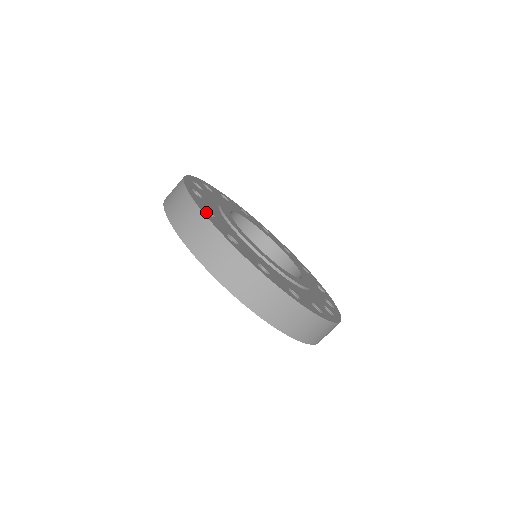
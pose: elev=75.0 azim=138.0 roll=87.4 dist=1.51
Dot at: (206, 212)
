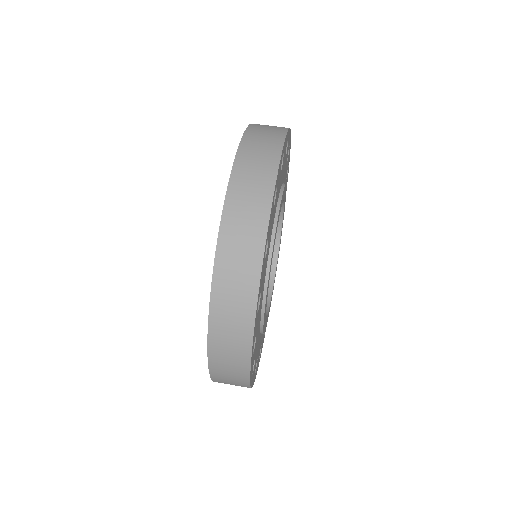
Dot at: occluded
